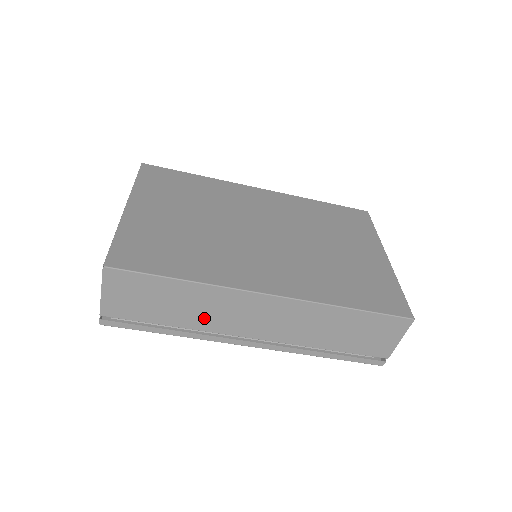
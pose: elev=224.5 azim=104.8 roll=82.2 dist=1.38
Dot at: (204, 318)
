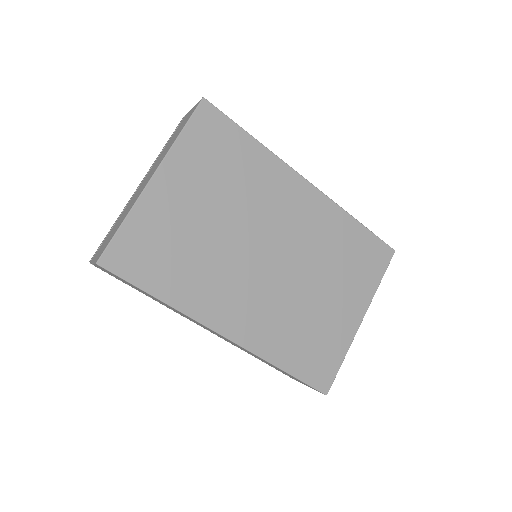
Dot at: (172, 309)
